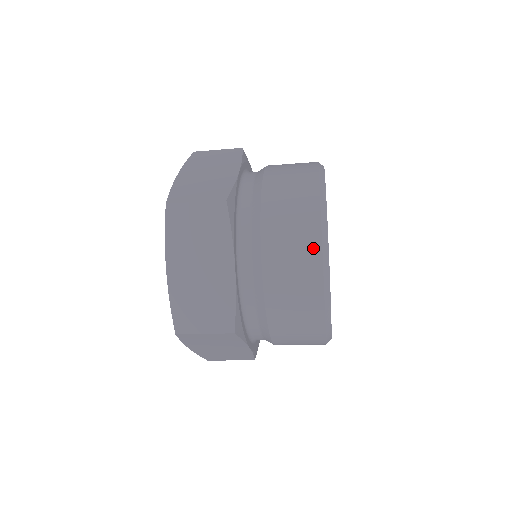
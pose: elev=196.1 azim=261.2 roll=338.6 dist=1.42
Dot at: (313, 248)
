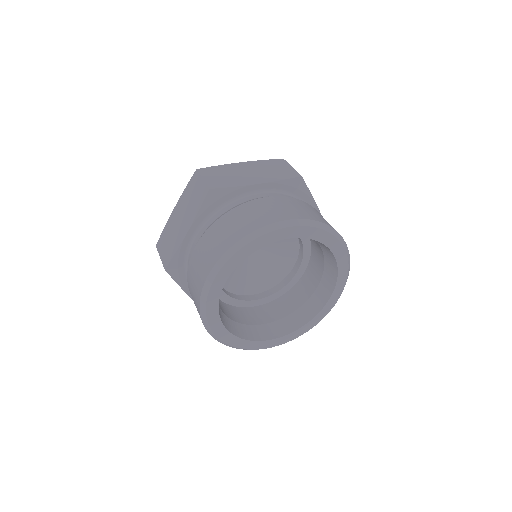
Dot at: occluded
